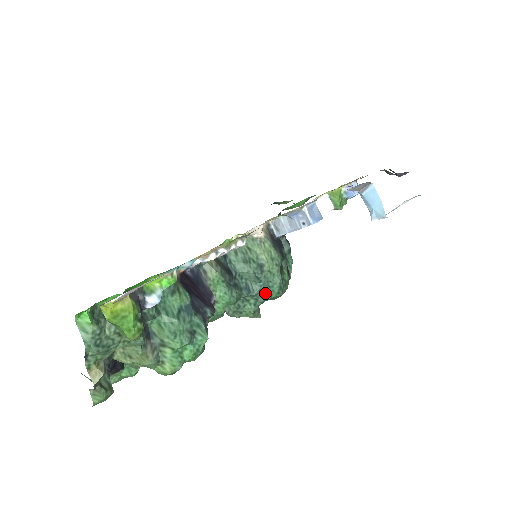
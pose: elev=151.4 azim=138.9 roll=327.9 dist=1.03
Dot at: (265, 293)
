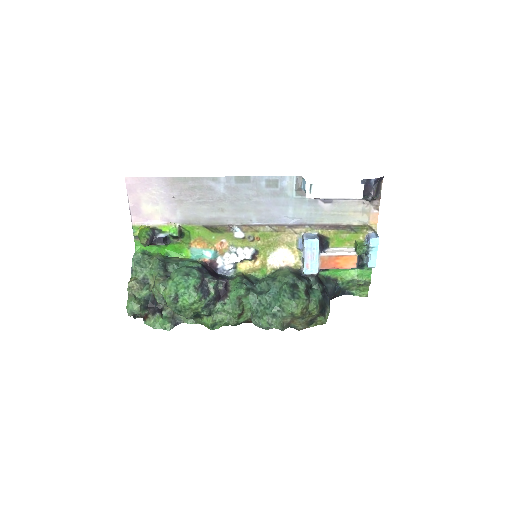
Dot at: (274, 297)
